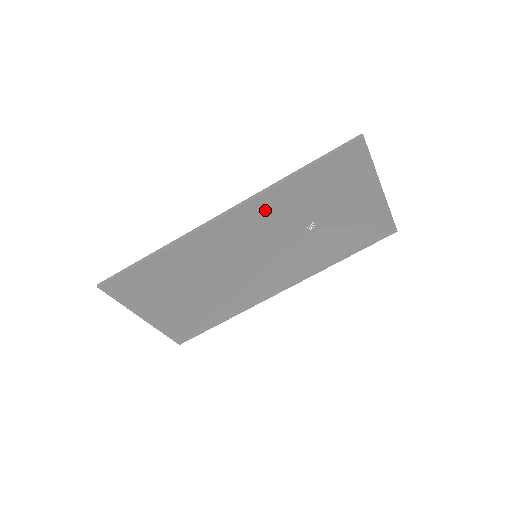
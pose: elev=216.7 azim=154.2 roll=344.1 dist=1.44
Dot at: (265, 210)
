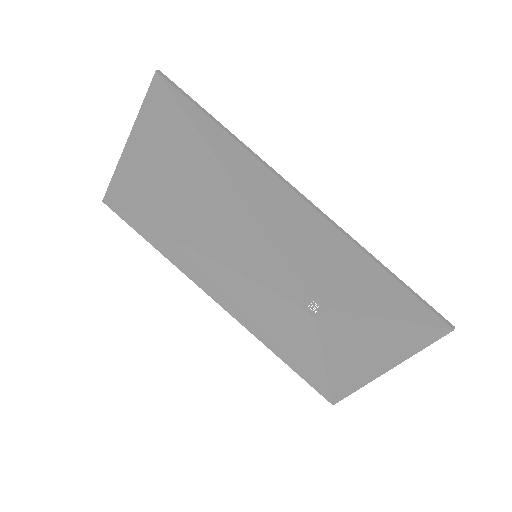
Dot at: (324, 247)
